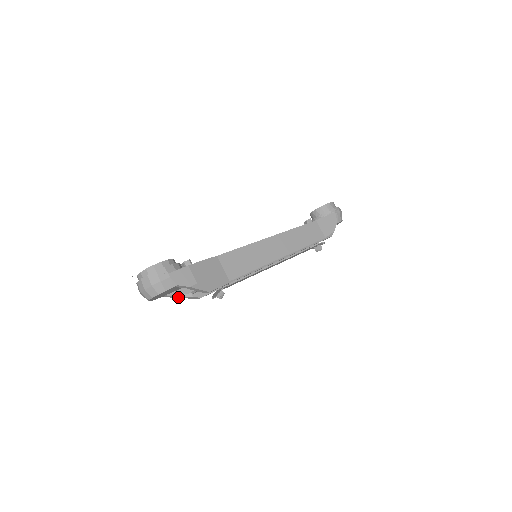
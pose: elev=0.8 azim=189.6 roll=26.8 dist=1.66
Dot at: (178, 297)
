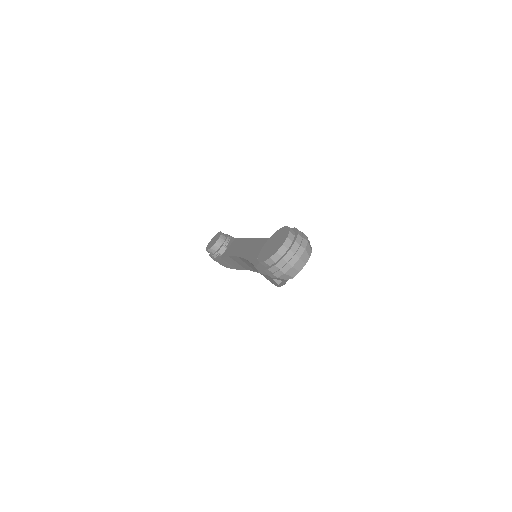
Dot at: (281, 284)
